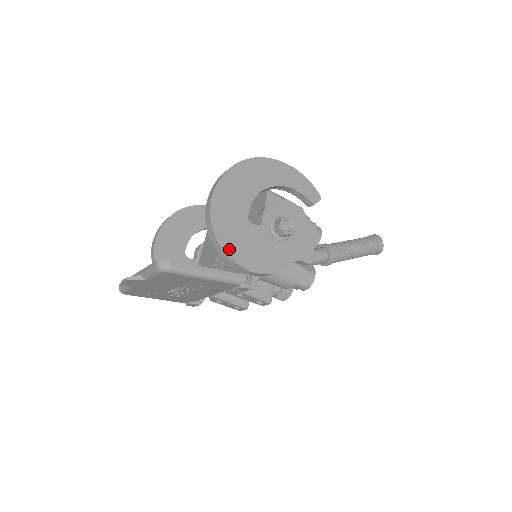
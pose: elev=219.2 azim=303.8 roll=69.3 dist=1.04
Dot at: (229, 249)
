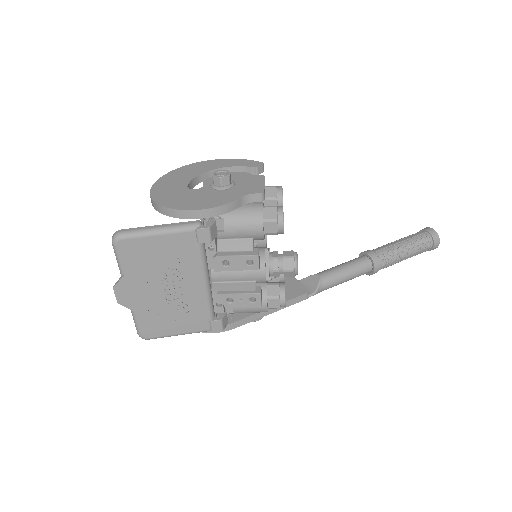
Dot at: (170, 205)
